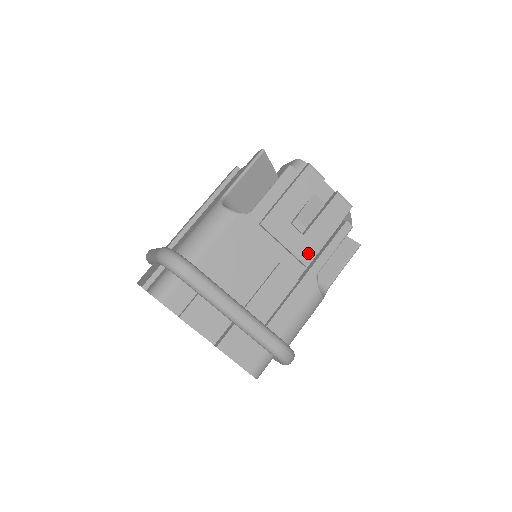
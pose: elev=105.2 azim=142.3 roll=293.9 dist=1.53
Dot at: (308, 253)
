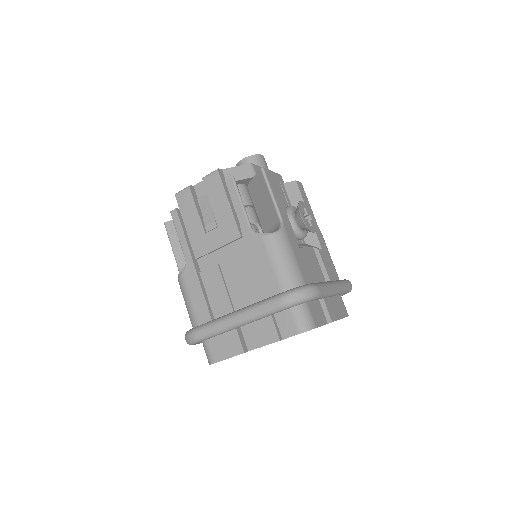
Dot at: (232, 230)
